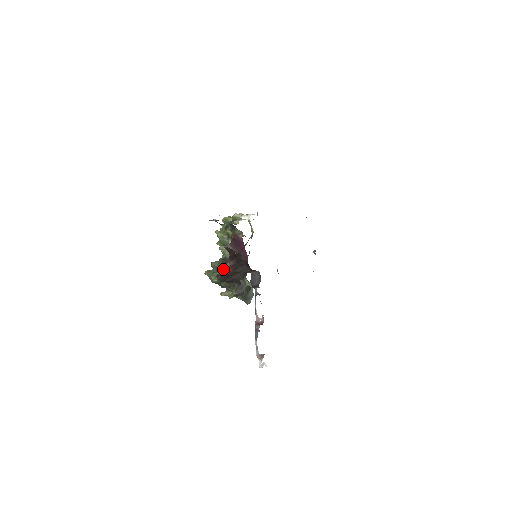
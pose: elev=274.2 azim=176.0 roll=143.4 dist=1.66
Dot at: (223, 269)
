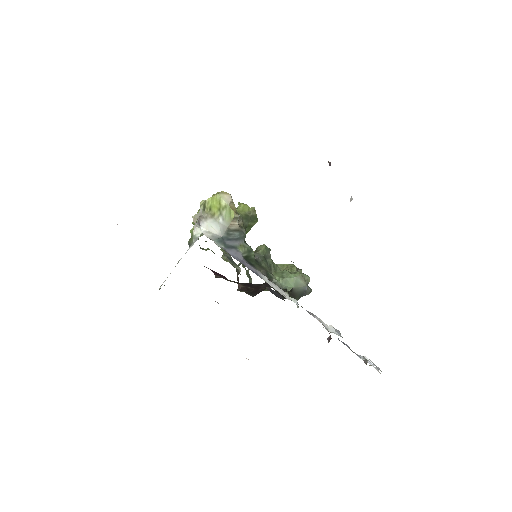
Dot at: (242, 291)
